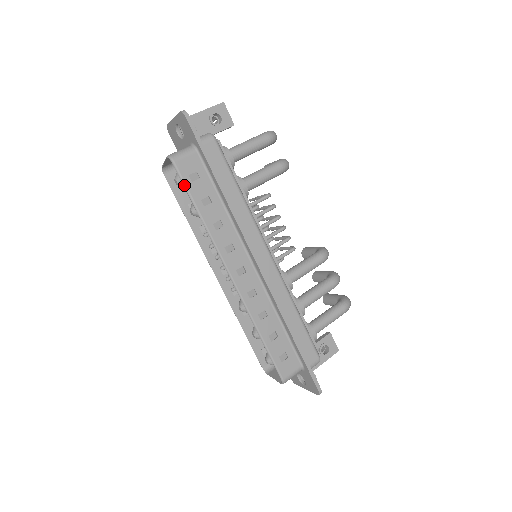
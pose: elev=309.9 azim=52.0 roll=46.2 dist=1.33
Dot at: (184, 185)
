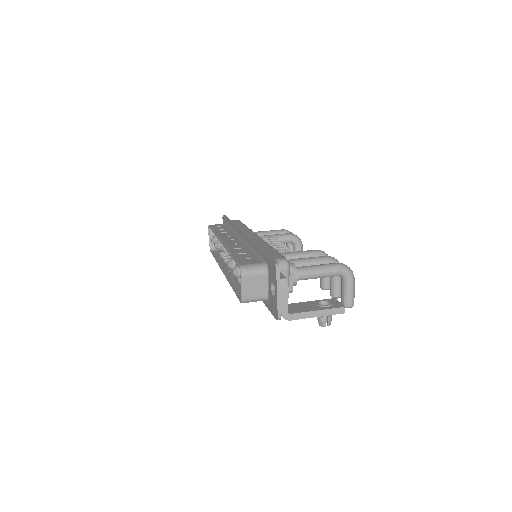
Dot at: (210, 228)
